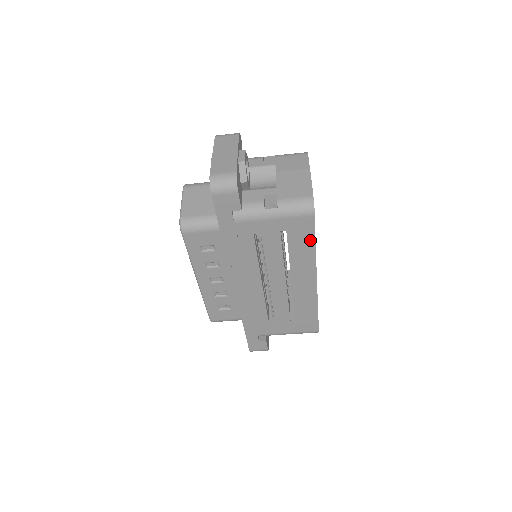
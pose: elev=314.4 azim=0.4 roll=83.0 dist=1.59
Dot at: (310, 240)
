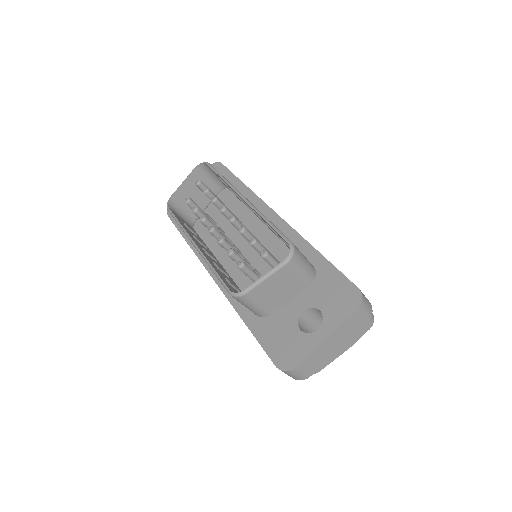
Dot at: occluded
